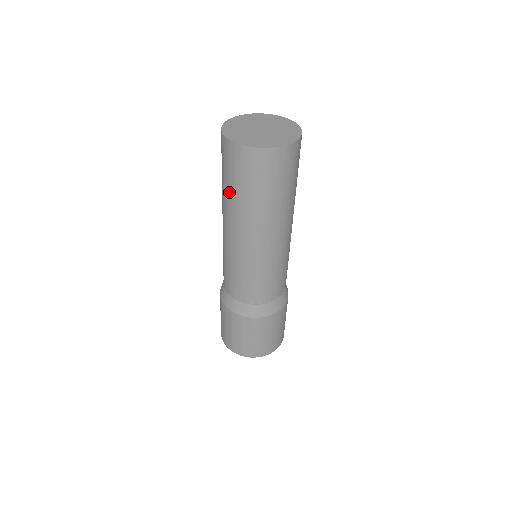
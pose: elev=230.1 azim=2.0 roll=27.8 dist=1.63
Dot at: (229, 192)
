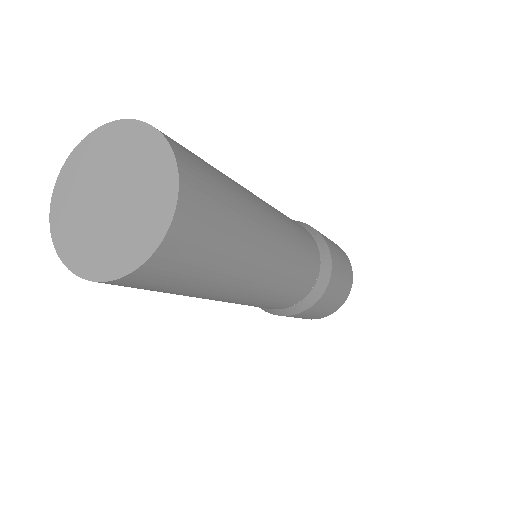
Dot at: occluded
